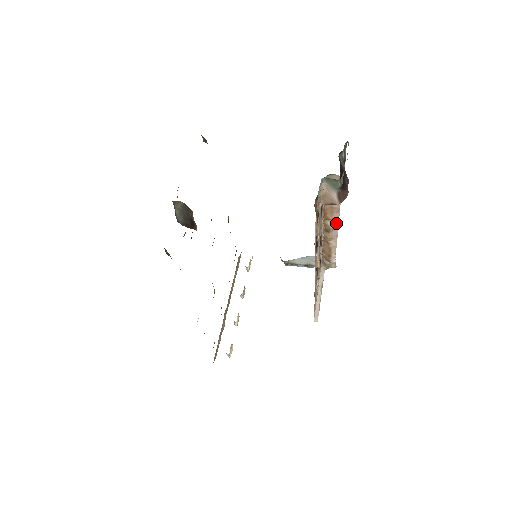
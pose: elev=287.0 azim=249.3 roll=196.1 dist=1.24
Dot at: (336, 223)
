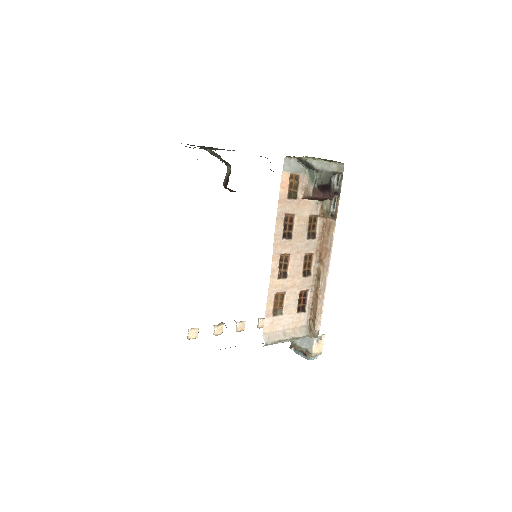
Dot at: (327, 270)
